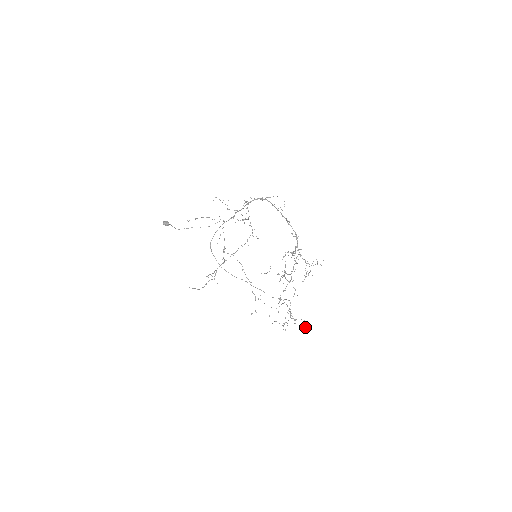
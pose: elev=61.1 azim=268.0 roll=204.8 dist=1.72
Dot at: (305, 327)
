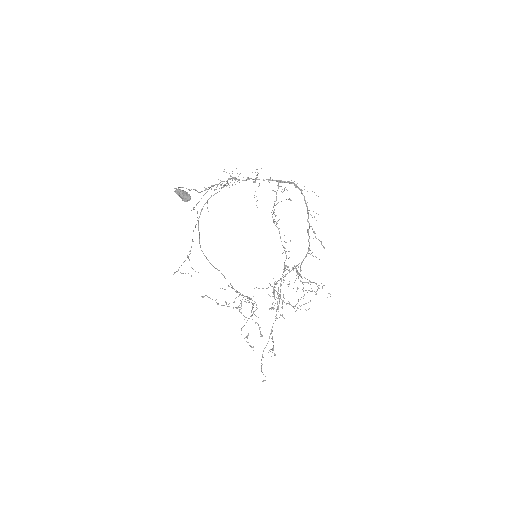
Dot at: (261, 336)
